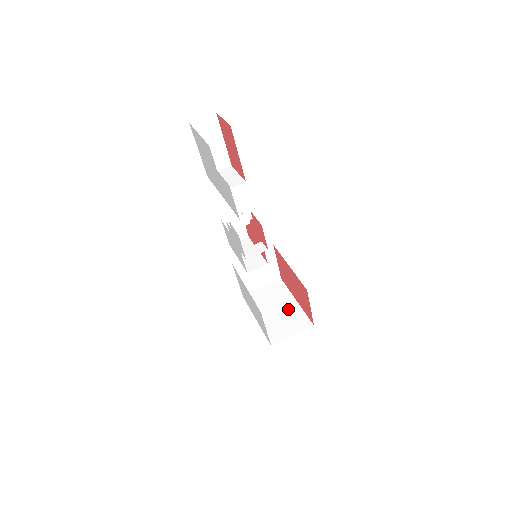
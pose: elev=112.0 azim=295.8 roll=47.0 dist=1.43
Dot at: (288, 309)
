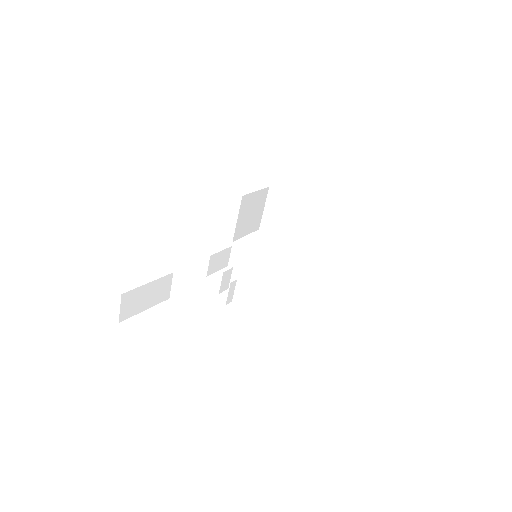
Dot at: (304, 214)
